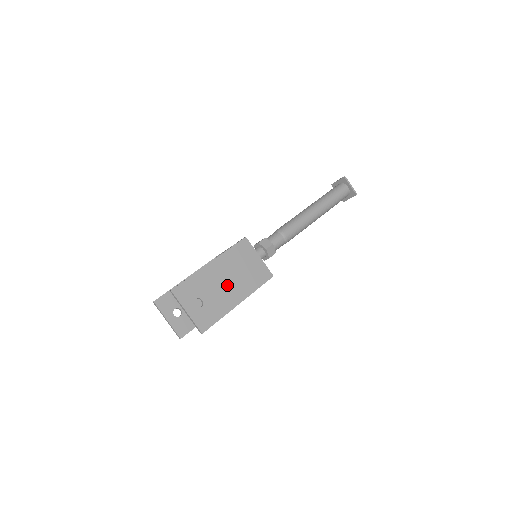
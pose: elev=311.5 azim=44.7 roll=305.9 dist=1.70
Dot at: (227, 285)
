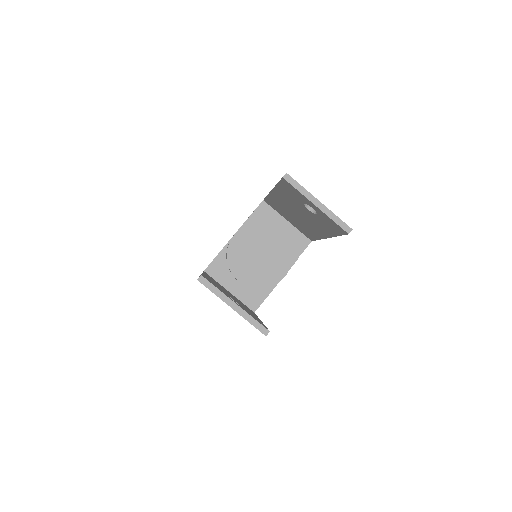
Dot at: occluded
